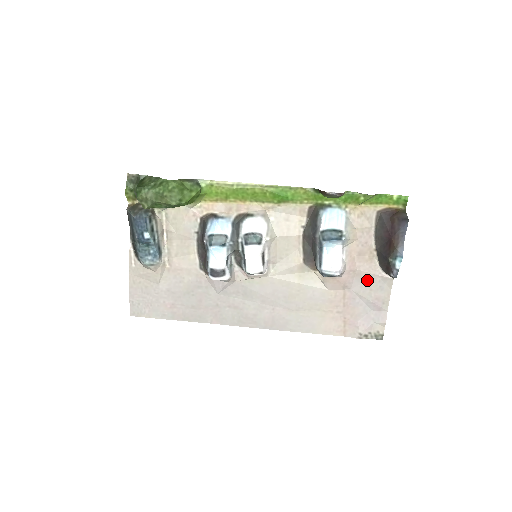
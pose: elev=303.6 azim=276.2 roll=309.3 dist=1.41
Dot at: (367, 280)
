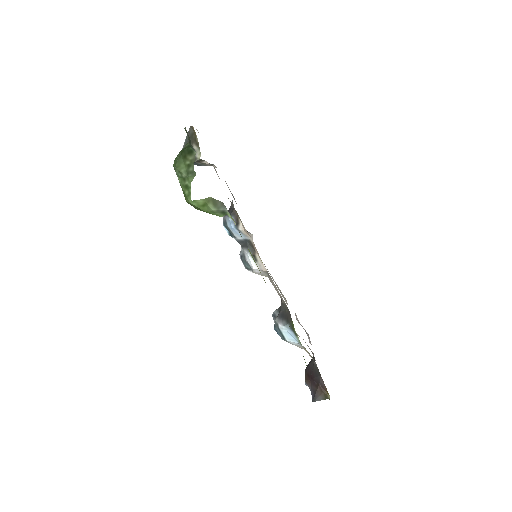
Dot at: occluded
